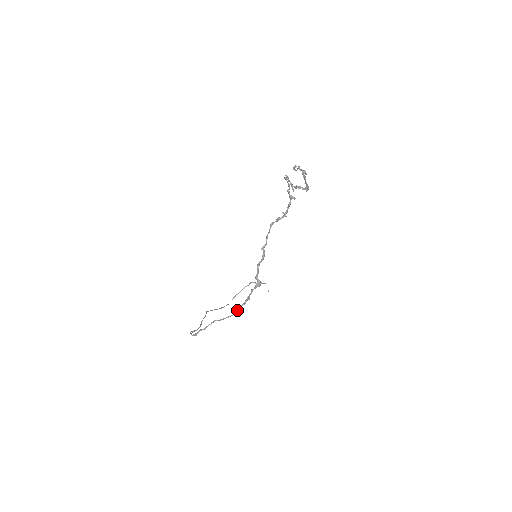
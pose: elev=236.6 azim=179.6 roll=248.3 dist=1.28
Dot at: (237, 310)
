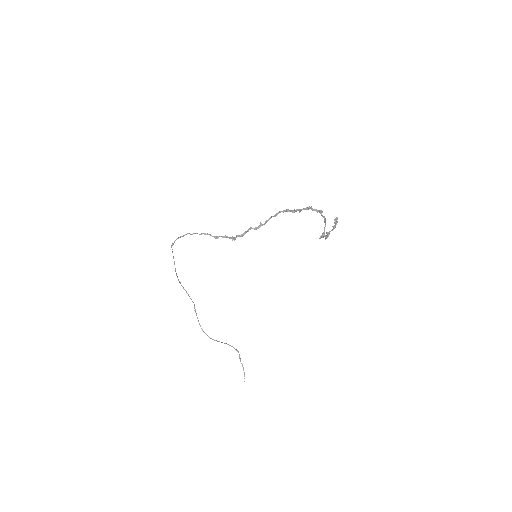
Dot at: (205, 234)
